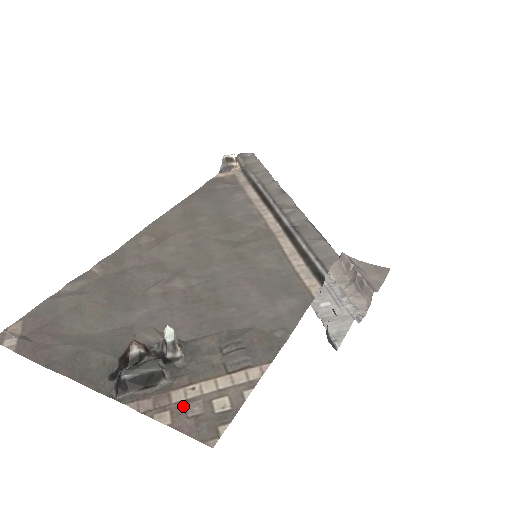
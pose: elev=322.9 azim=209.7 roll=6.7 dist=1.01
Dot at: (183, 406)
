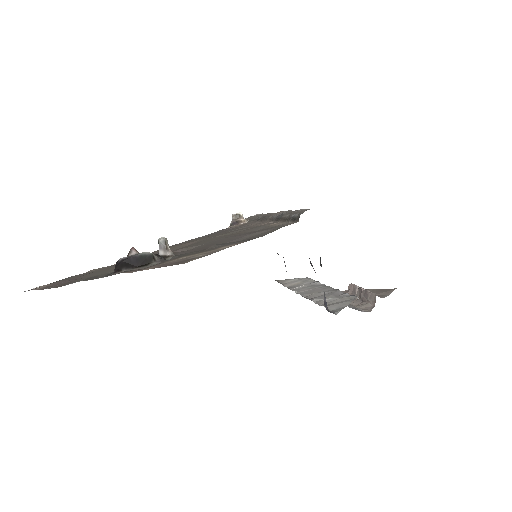
Dot at: (166, 263)
